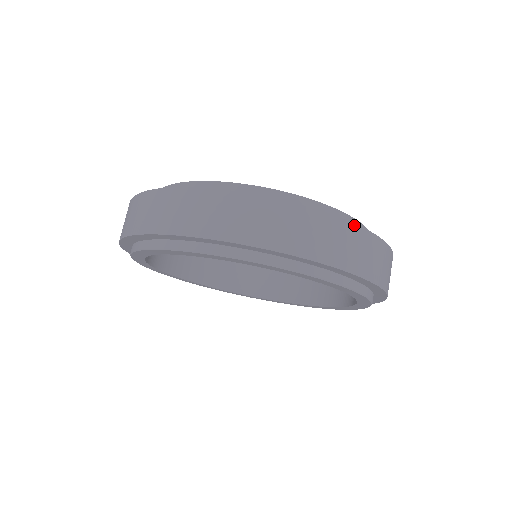
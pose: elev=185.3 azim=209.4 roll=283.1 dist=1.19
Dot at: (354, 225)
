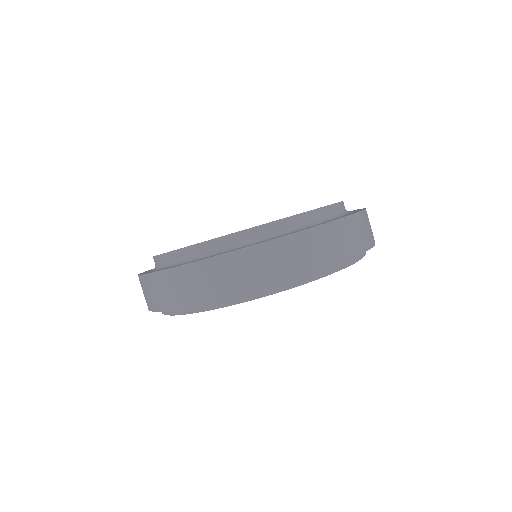
Dot at: (341, 219)
